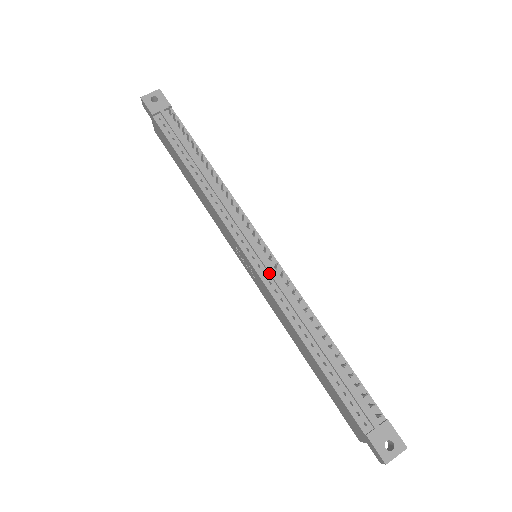
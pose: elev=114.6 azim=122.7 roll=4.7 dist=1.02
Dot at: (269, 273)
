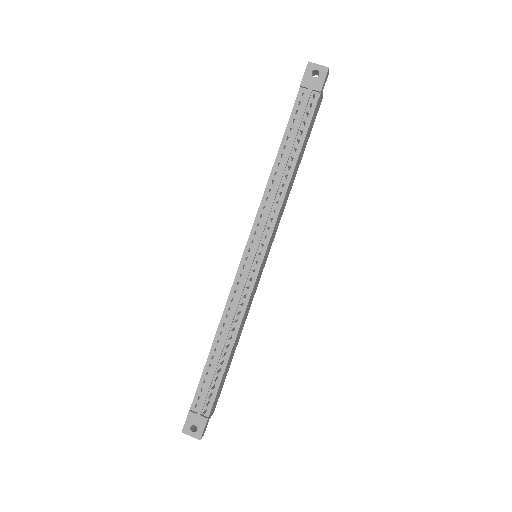
Dot at: (243, 278)
